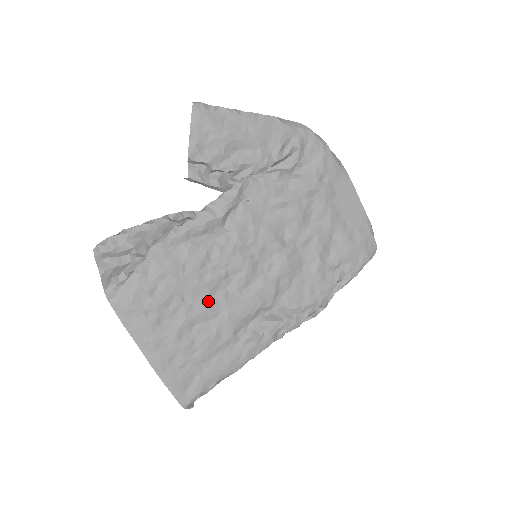
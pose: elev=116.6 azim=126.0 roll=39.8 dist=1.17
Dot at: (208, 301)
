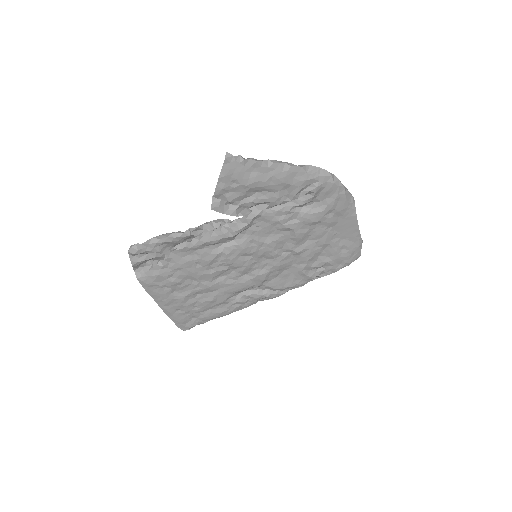
Dot at: (211, 283)
